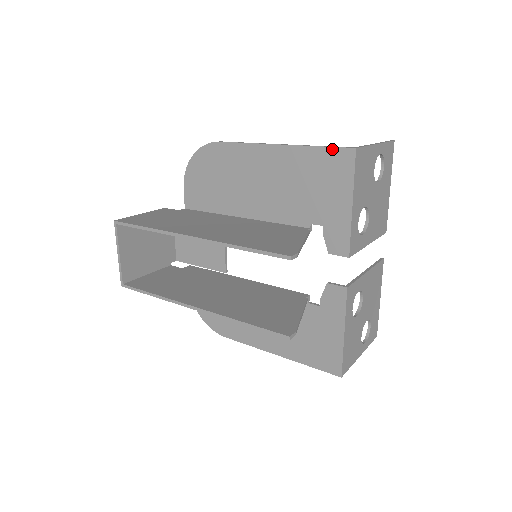
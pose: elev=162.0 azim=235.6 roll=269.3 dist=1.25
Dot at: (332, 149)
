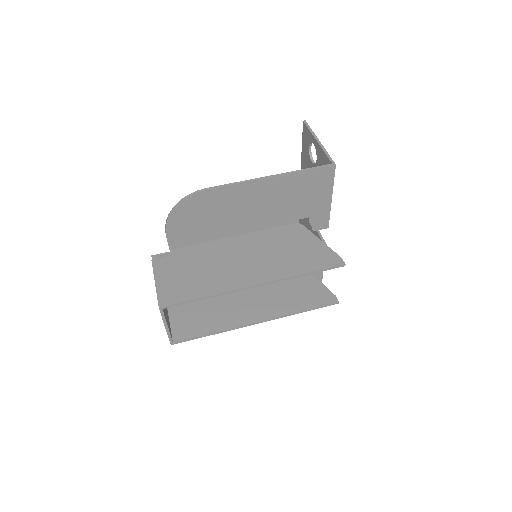
Dot at: (317, 170)
